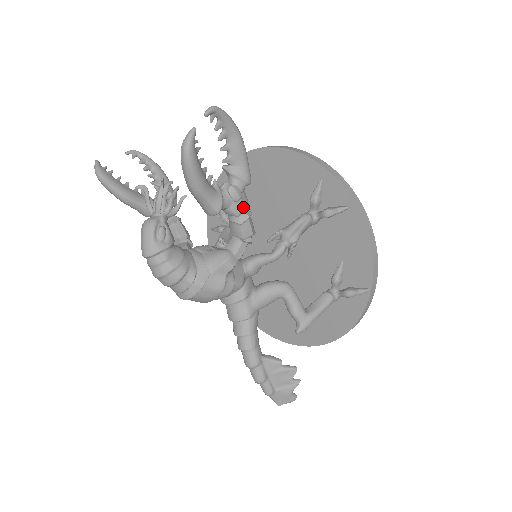
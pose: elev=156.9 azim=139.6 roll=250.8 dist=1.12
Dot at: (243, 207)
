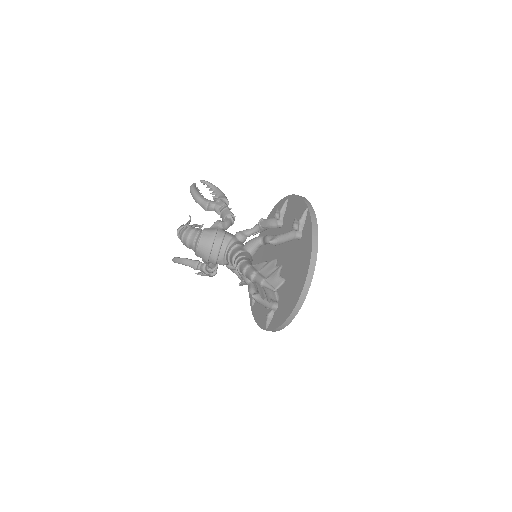
Dot at: (223, 203)
